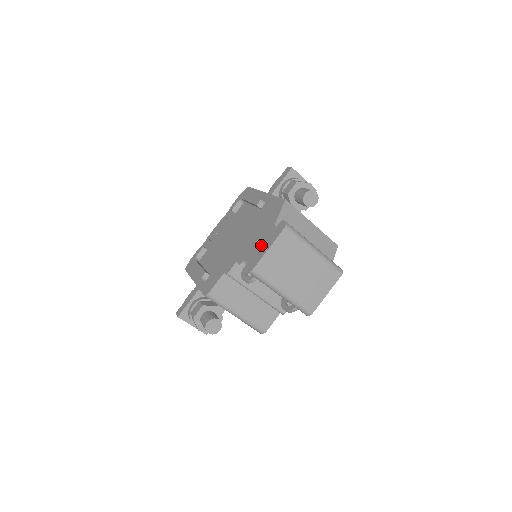
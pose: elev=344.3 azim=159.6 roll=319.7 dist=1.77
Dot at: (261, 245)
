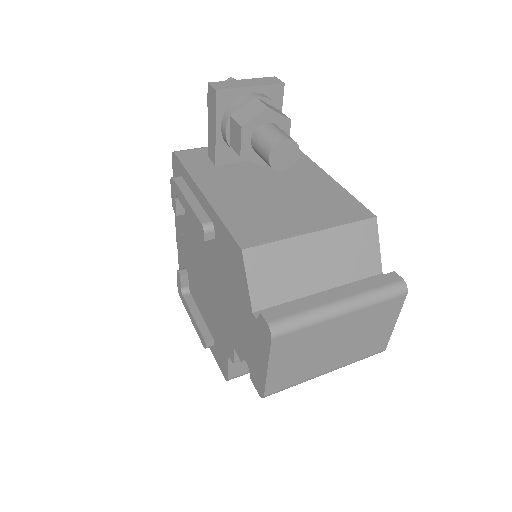
Dot at: (252, 348)
